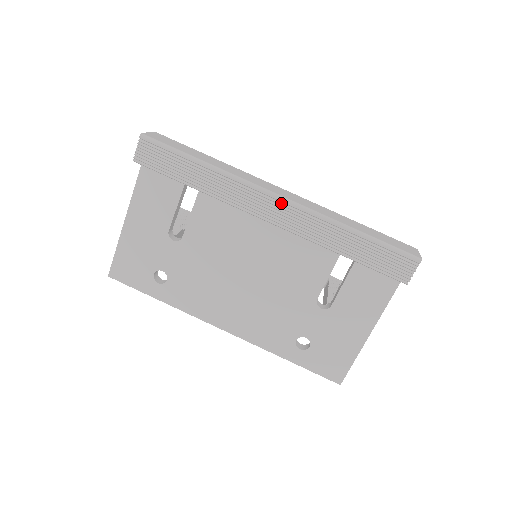
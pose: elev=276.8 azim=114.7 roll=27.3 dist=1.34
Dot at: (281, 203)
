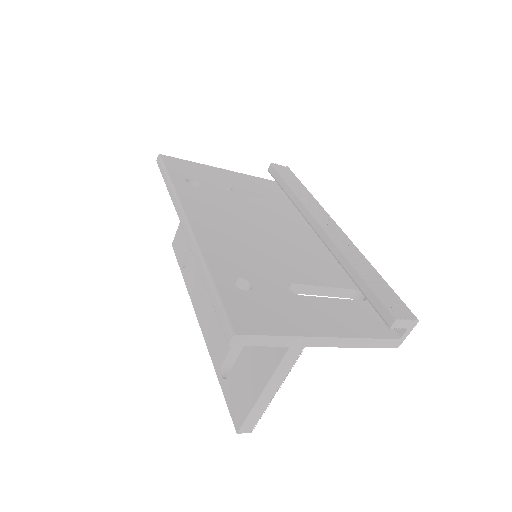
Dot at: (338, 229)
